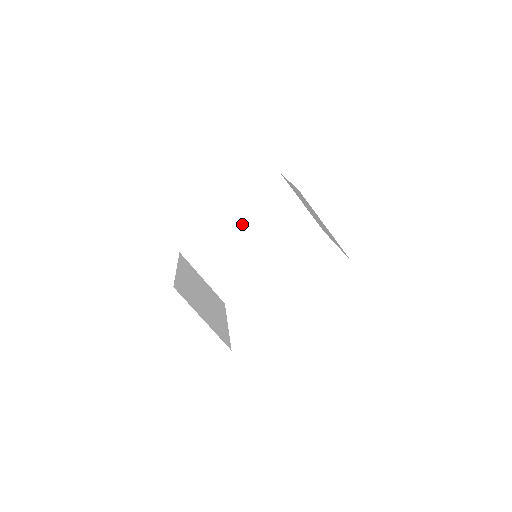
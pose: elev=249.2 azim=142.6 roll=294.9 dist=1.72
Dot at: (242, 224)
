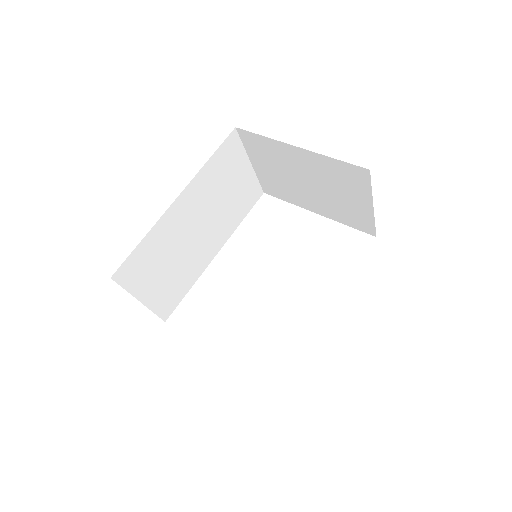
Dot at: (190, 208)
